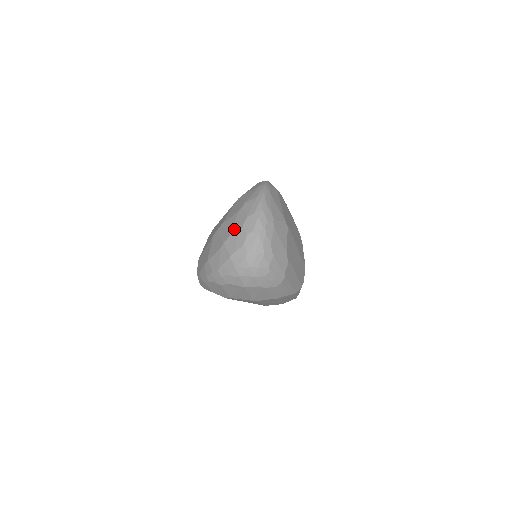
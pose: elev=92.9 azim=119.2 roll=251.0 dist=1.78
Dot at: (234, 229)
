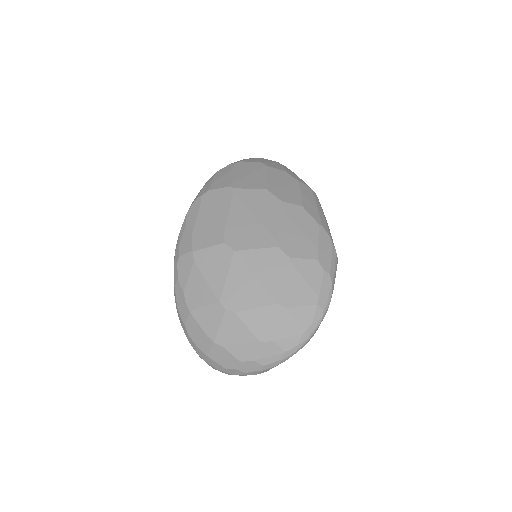
Dot at: (234, 350)
